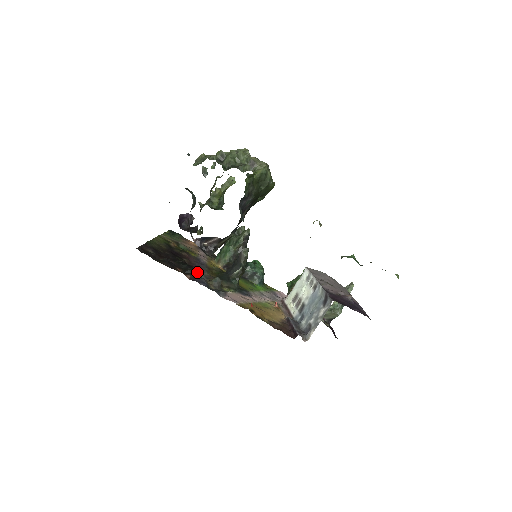
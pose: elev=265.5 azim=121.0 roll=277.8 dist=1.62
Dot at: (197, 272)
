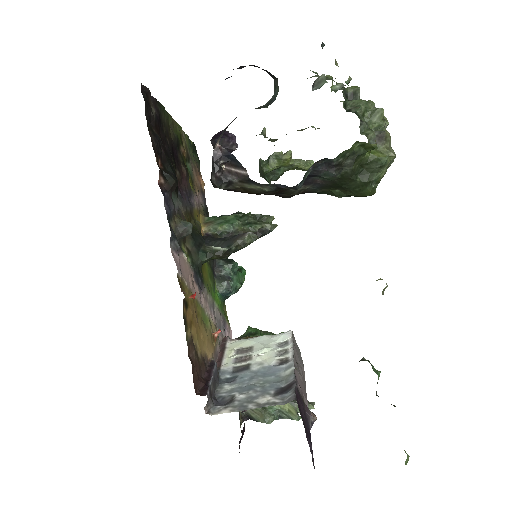
Dot at: (176, 192)
